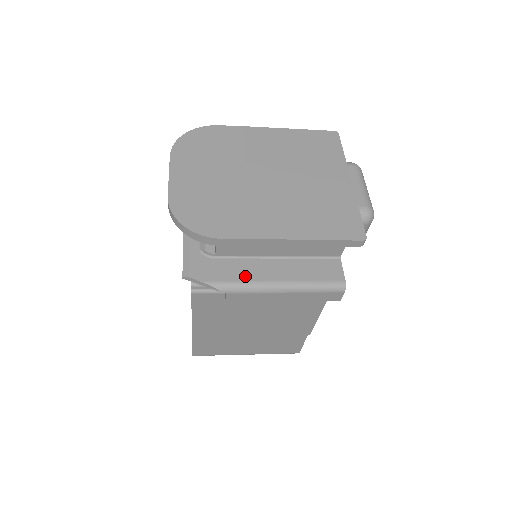
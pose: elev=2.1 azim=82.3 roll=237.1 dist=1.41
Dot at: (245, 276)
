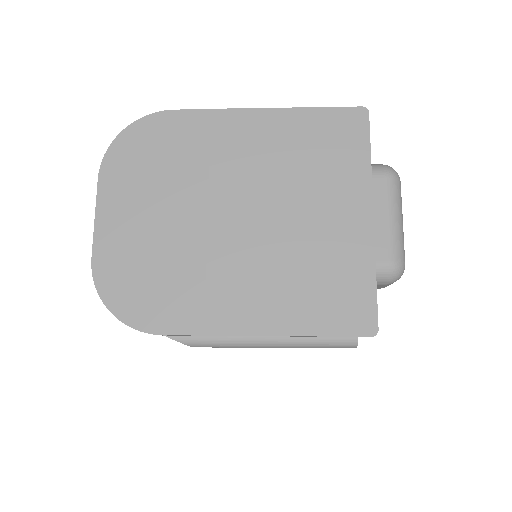
Dot at: occluded
